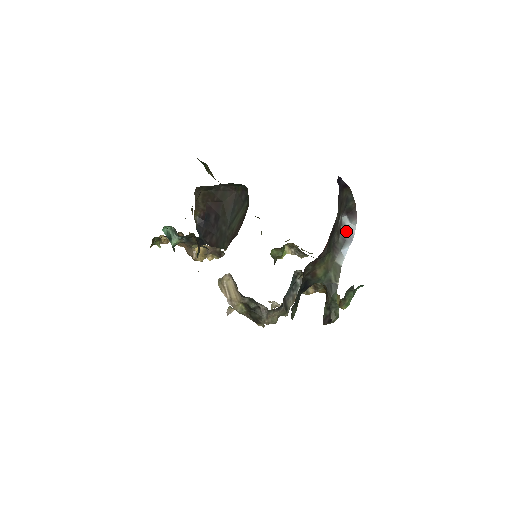
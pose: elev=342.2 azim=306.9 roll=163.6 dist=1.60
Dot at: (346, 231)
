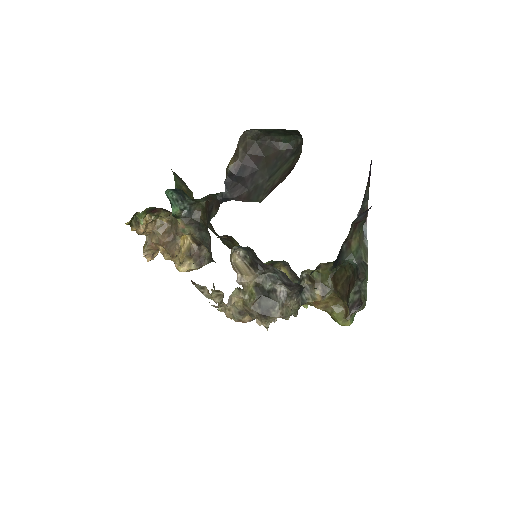
Dot at: occluded
